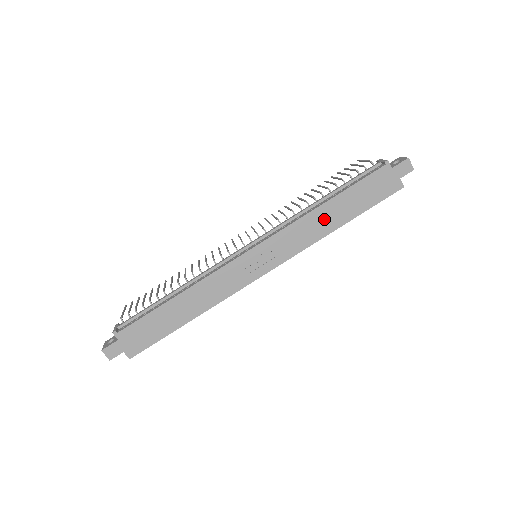
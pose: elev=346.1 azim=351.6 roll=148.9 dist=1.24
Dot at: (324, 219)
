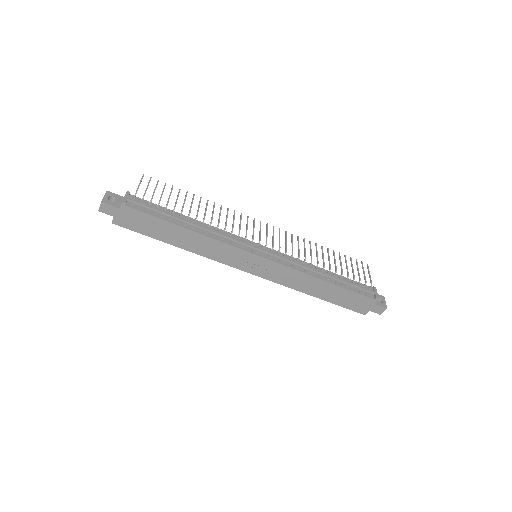
Dot at: (313, 286)
